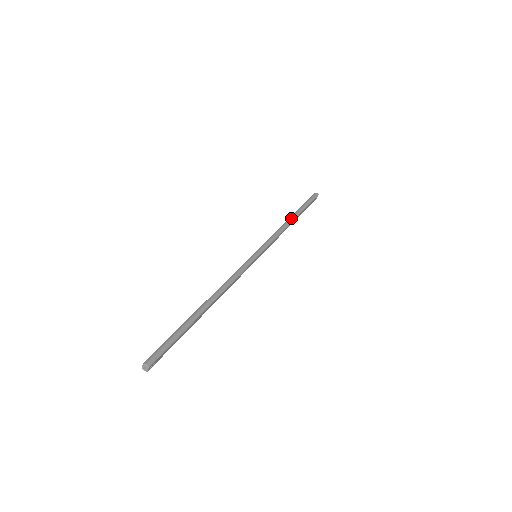
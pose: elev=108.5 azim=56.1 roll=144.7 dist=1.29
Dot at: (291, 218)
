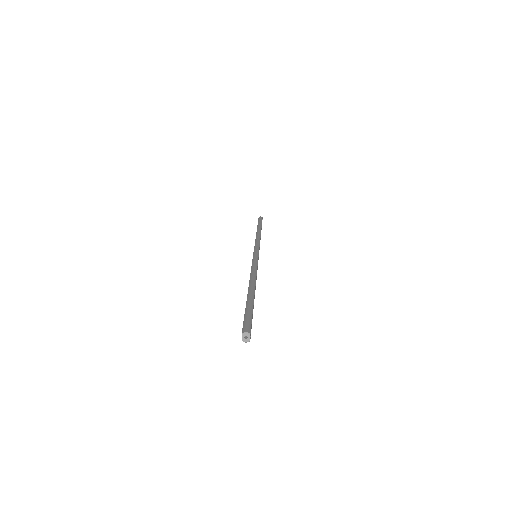
Dot at: (258, 231)
